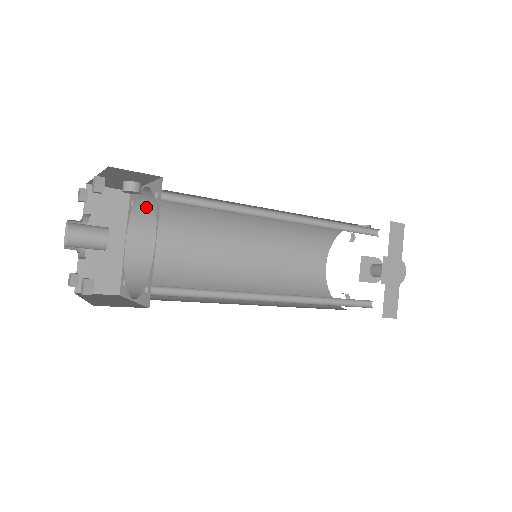
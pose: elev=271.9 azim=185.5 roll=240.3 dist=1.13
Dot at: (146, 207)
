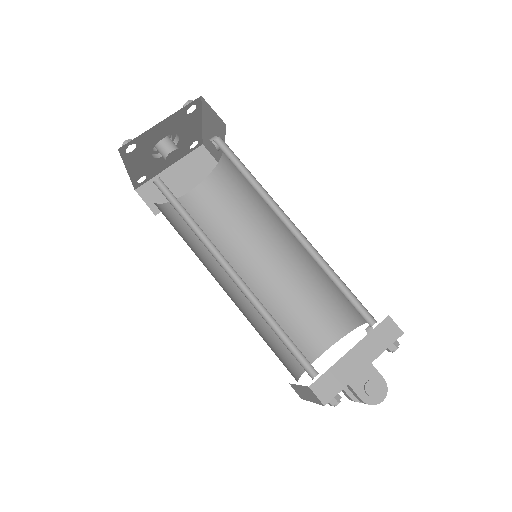
Dot at: (220, 177)
